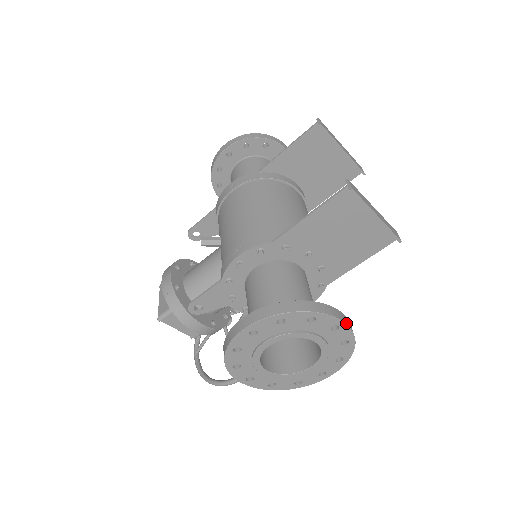
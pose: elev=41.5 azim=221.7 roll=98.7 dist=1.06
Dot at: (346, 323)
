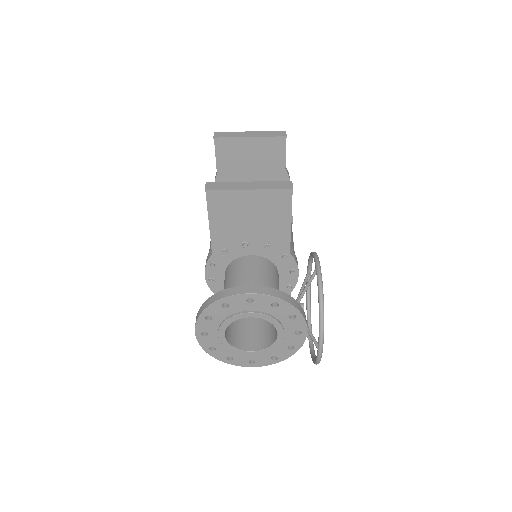
Dot at: (253, 293)
